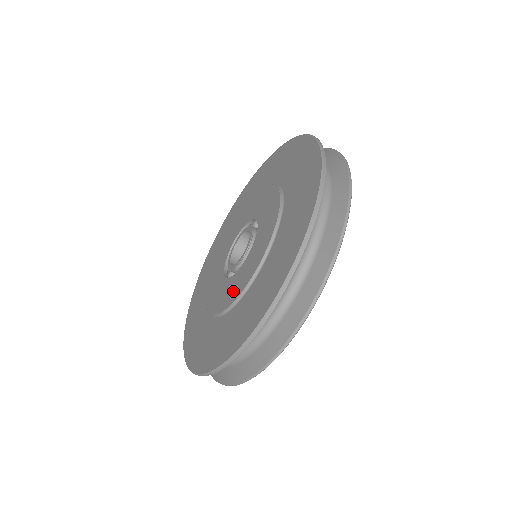
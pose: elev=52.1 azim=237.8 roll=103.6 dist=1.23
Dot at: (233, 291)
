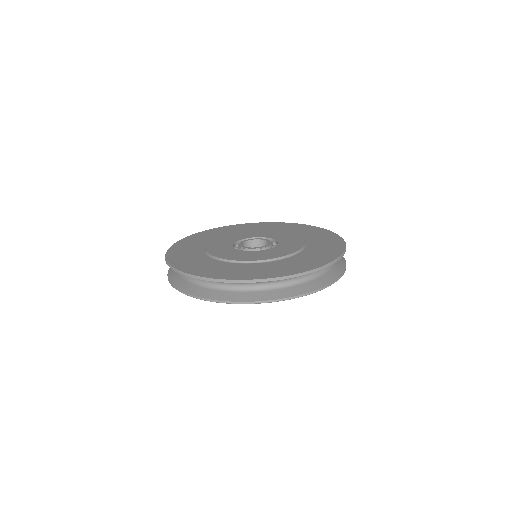
Dot at: (237, 256)
